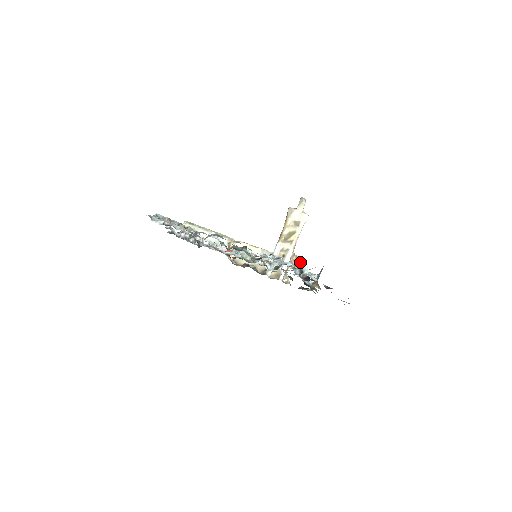
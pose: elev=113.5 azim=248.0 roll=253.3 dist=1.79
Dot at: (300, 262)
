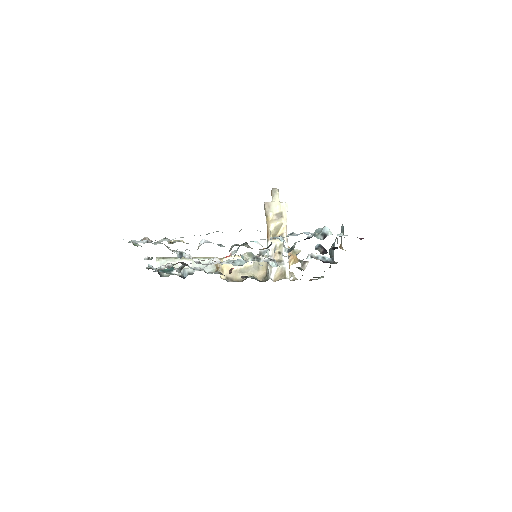
Dot at: (316, 230)
